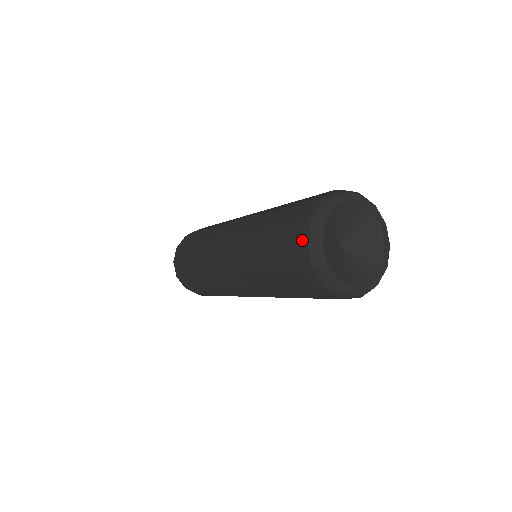
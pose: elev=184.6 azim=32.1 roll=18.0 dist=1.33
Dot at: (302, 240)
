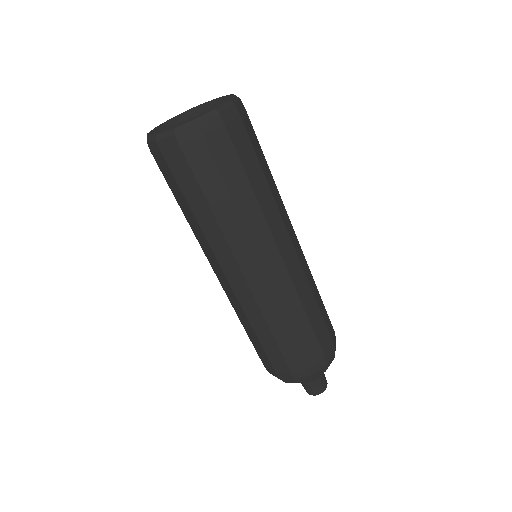
Dot at: occluded
